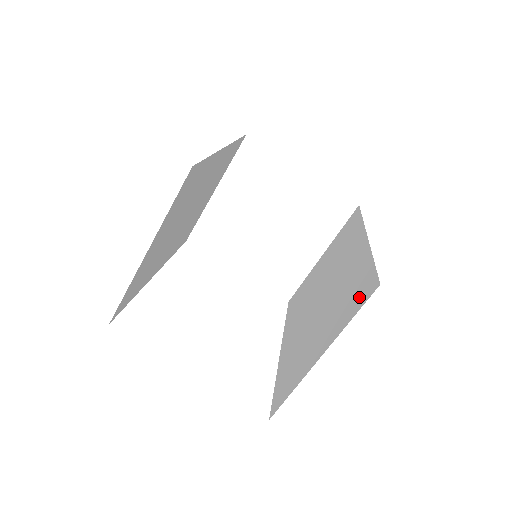
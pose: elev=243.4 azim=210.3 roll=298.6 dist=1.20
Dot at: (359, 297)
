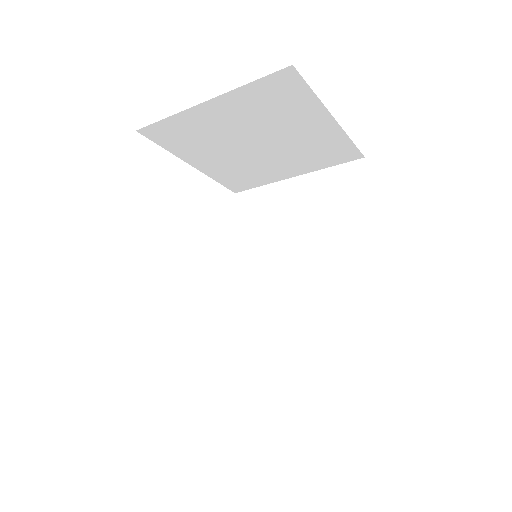
Dot at: (355, 370)
